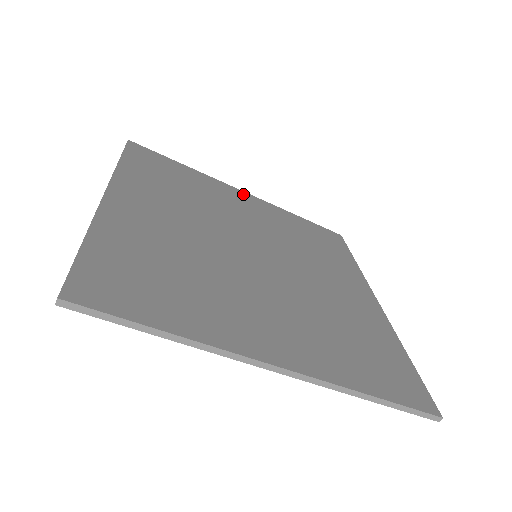
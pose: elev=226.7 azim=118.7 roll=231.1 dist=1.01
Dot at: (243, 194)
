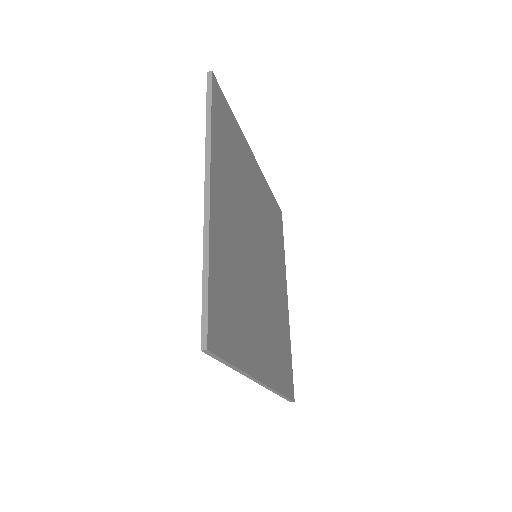
Dot at: (254, 161)
